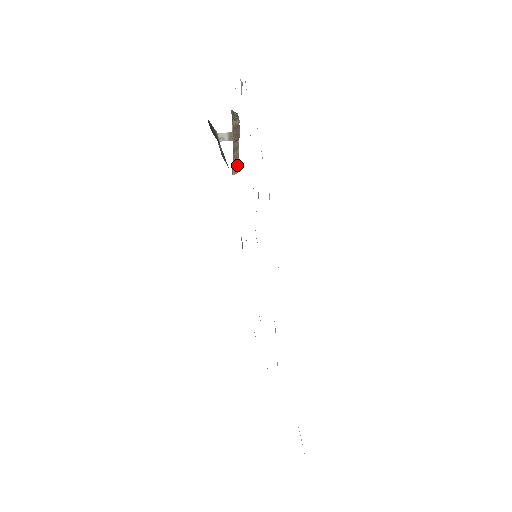
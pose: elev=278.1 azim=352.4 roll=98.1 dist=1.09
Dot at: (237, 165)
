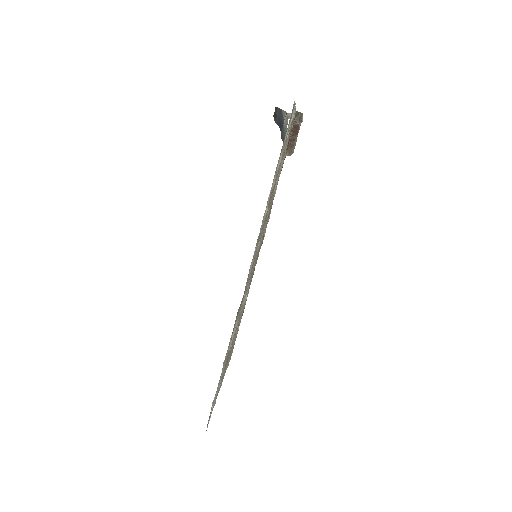
Dot at: (292, 150)
